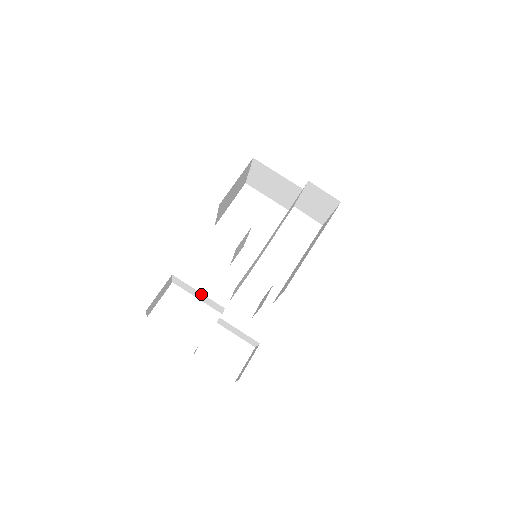
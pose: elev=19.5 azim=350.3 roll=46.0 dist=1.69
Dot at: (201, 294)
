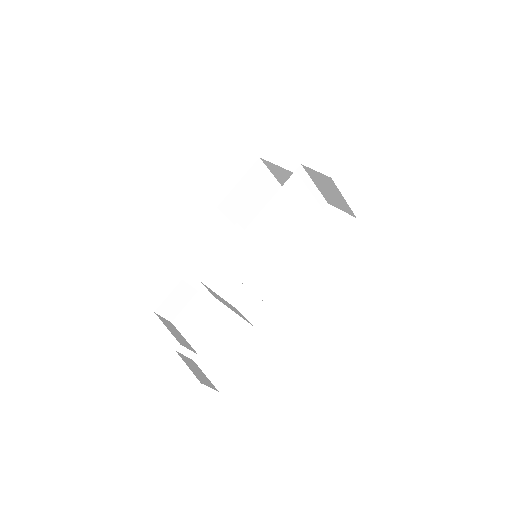
Dot at: occluded
